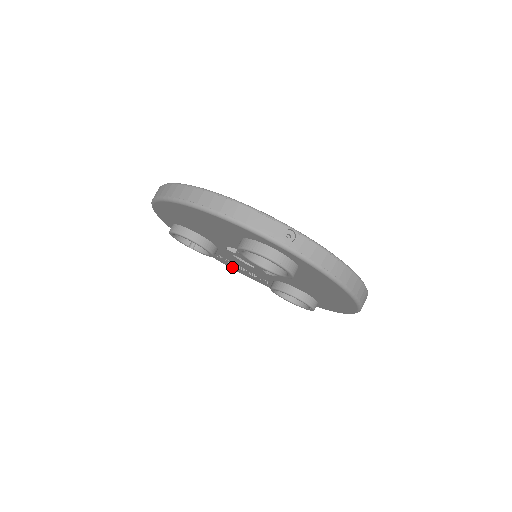
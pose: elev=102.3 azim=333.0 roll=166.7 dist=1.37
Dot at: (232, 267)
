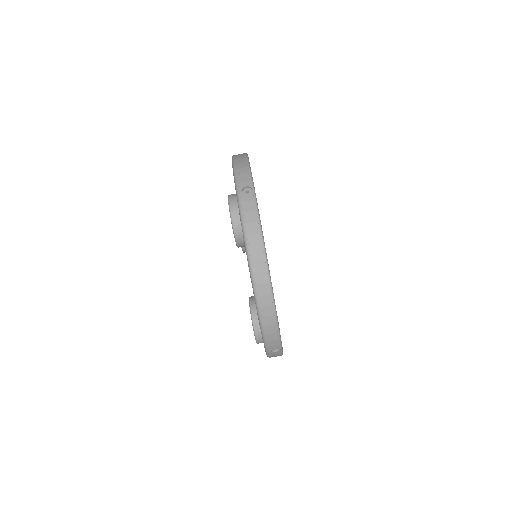
Dot at: occluded
